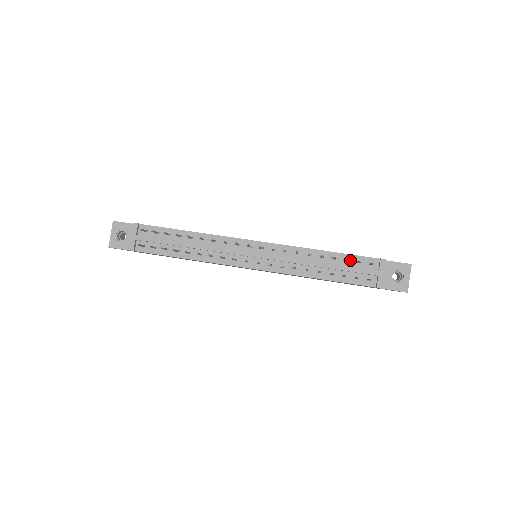
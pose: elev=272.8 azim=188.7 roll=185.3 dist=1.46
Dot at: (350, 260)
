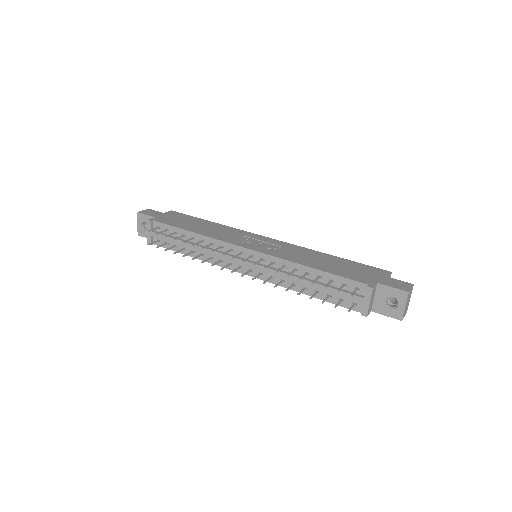
Dot at: (336, 281)
